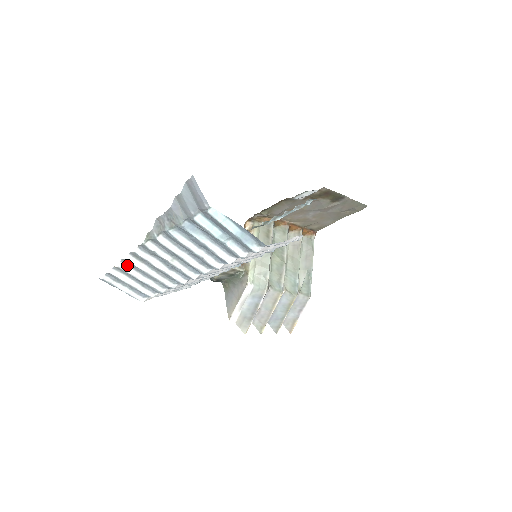
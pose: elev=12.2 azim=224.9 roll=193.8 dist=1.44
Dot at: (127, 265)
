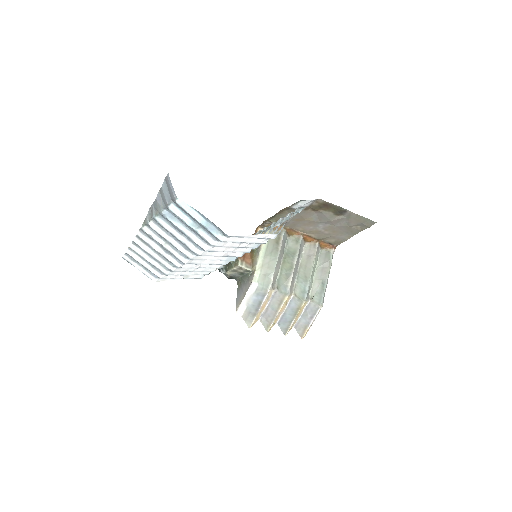
Dot at: (137, 247)
